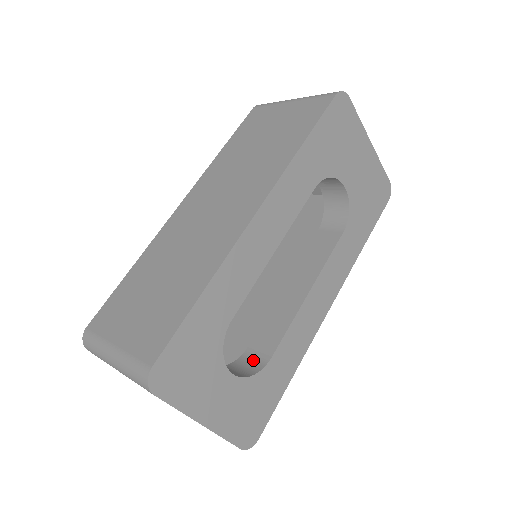
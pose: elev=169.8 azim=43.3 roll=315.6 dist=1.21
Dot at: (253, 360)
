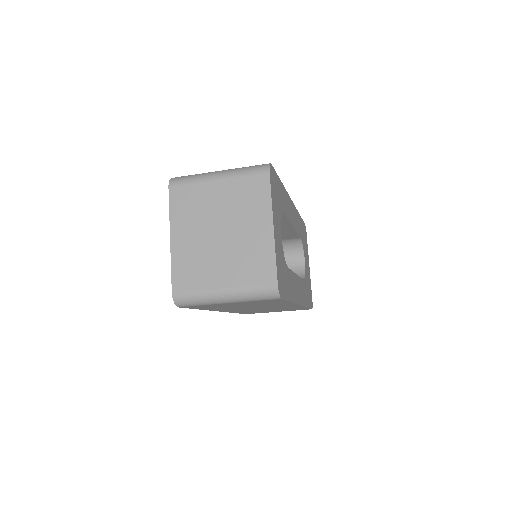
Dot at: occluded
